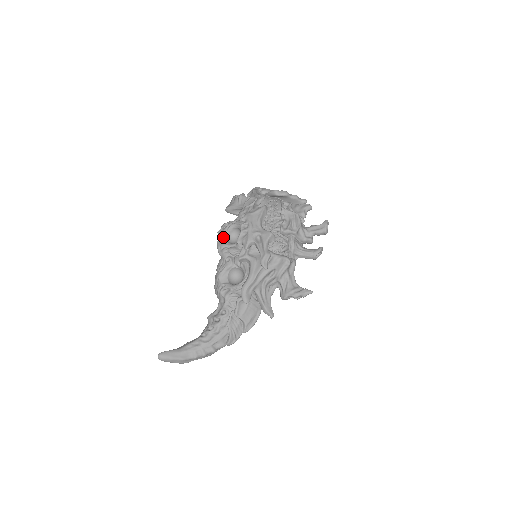
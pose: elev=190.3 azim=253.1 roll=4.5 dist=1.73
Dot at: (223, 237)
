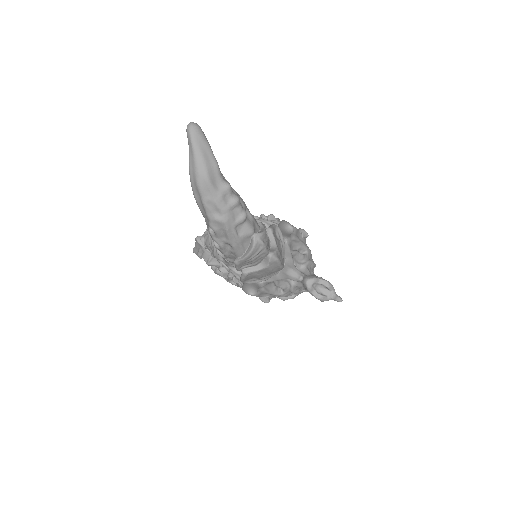
Dot at: occluded
